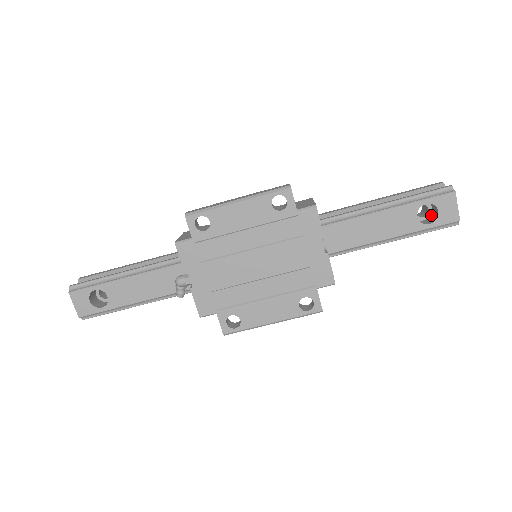
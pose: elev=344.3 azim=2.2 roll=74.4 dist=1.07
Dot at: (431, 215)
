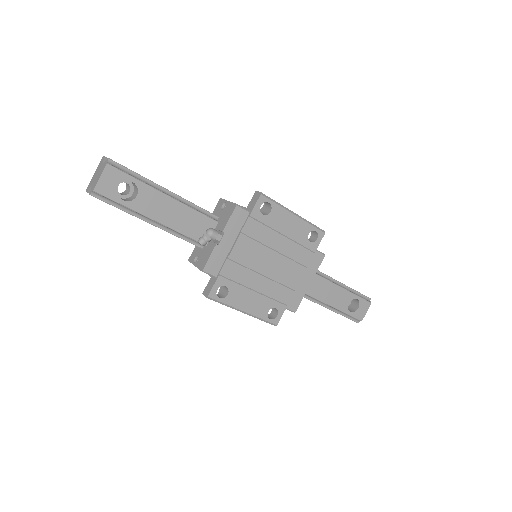
Dot at: (348, 307)
